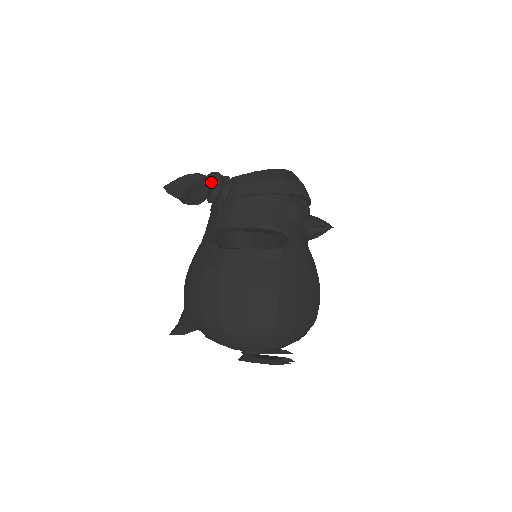
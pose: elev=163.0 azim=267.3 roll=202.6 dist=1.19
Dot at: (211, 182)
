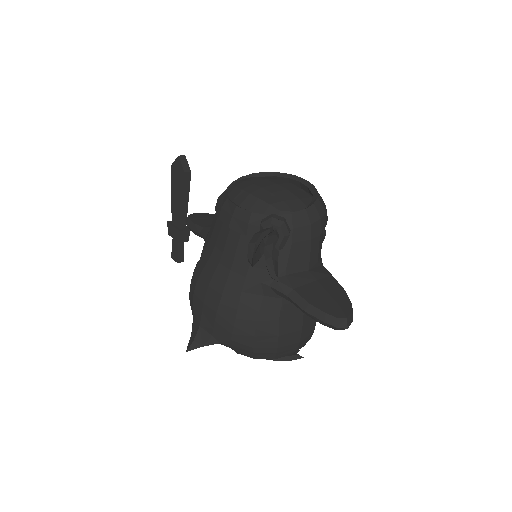
Dot at: (277, 234)
